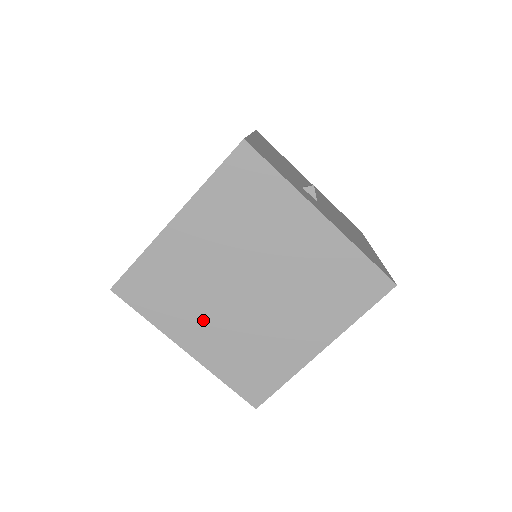
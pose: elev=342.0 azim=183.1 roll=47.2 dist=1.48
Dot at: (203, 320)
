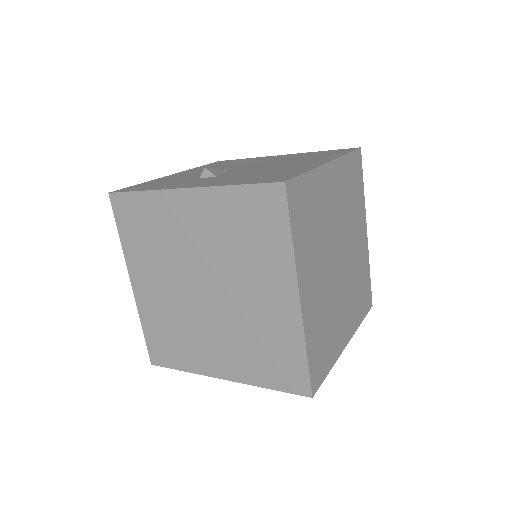
Dot at: (208, 344)
